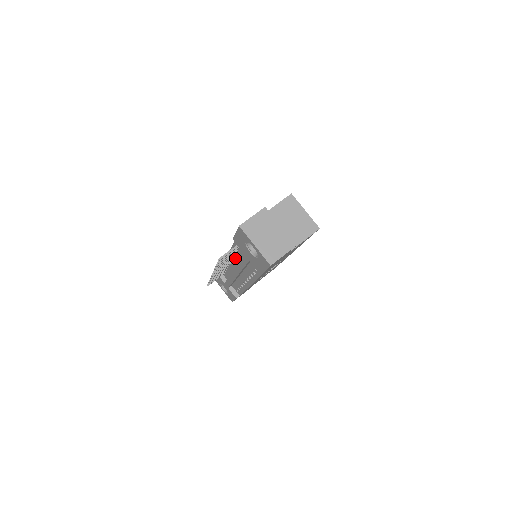
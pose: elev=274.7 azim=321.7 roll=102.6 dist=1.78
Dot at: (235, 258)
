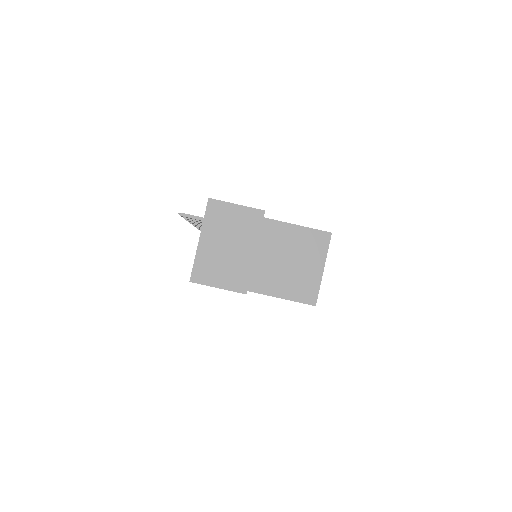
Dot at: occluded
